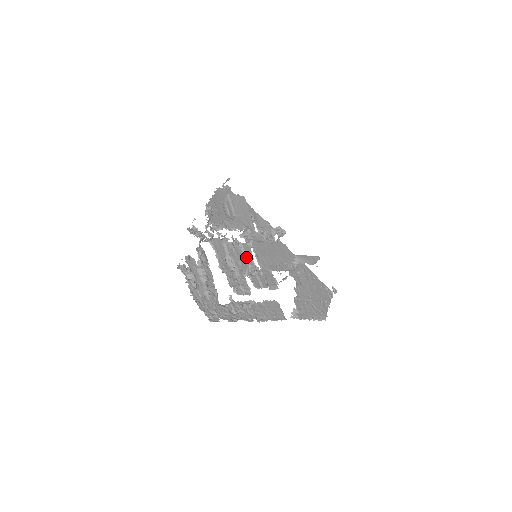
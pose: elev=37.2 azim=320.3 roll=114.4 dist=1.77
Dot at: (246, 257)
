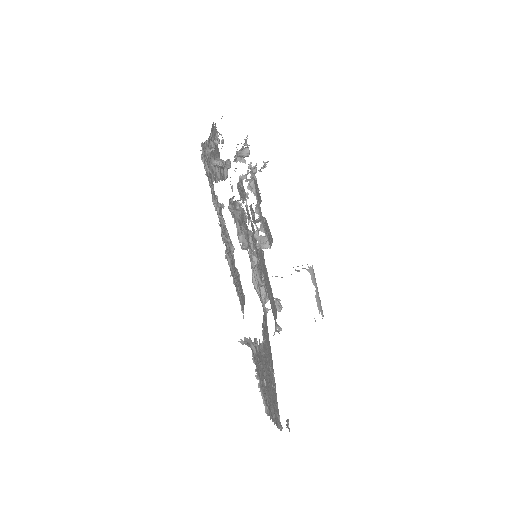
Dot at: (249, 241)
